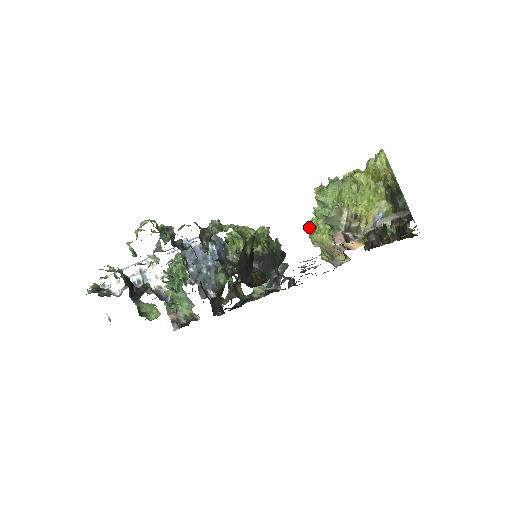
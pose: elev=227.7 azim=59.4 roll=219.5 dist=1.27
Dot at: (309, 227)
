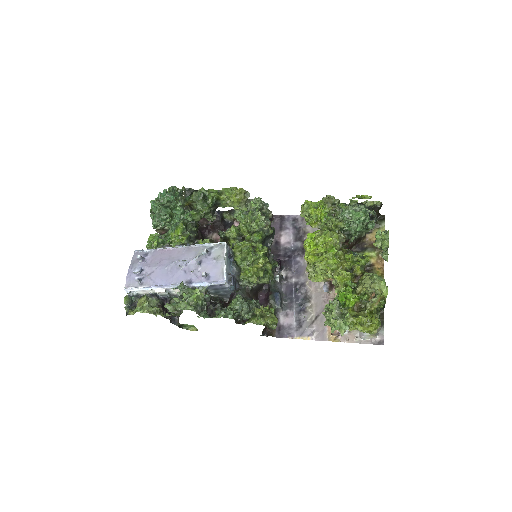
Dot at: (307, 259)
